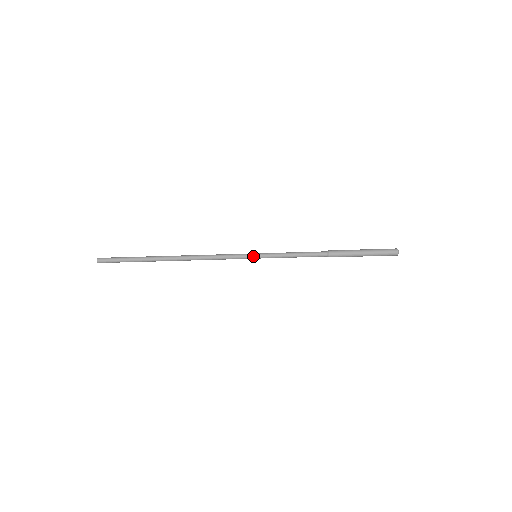
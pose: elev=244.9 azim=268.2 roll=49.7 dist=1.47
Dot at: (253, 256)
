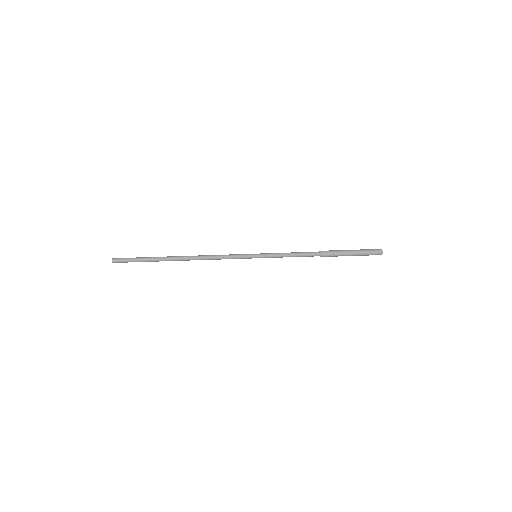
Dot at: (253, 254)
